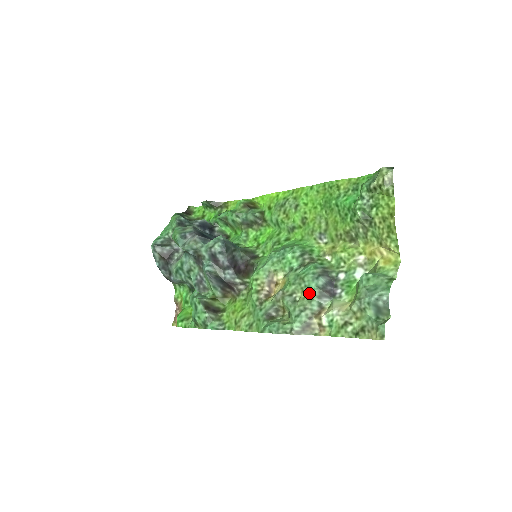
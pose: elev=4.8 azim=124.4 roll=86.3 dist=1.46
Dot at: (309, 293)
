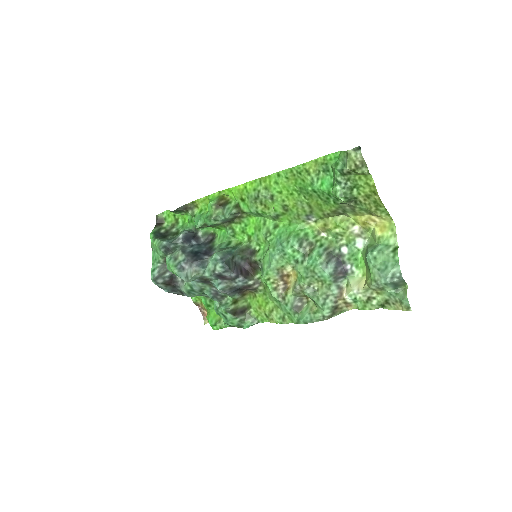
Dot at: (325, 282)
